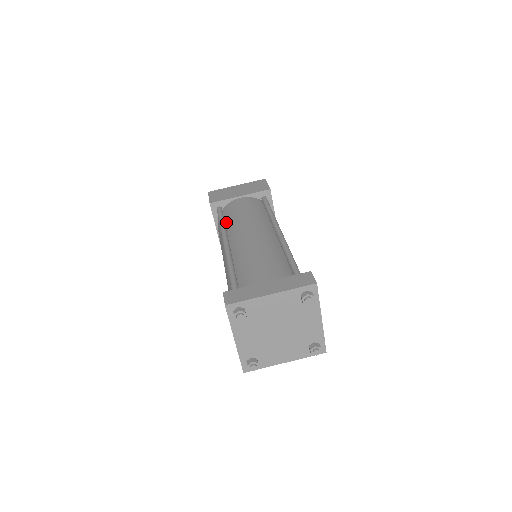
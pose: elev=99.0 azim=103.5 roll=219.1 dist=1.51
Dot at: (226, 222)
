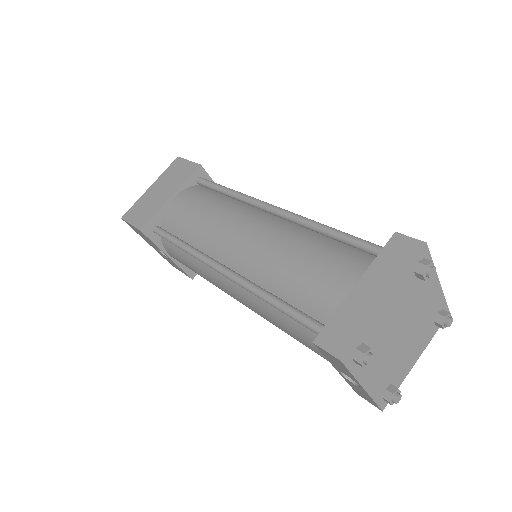
Dot at: (185, 240)
